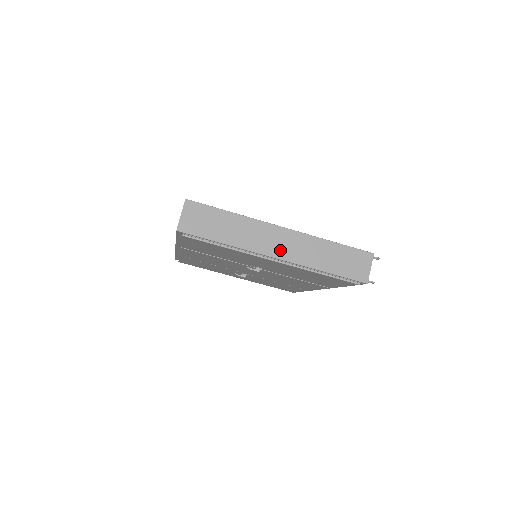
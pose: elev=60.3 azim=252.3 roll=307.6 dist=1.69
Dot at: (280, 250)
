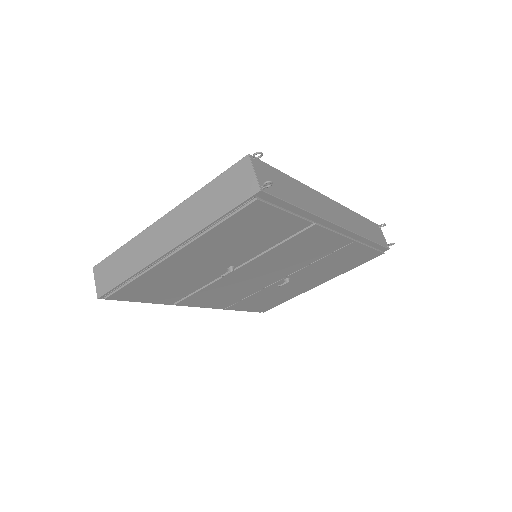
Dot at: (168, 240)
